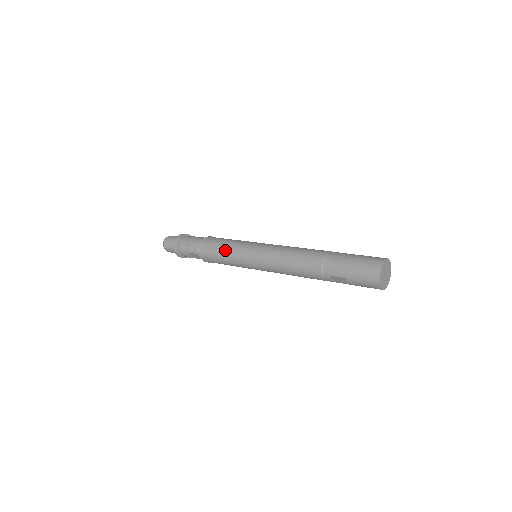
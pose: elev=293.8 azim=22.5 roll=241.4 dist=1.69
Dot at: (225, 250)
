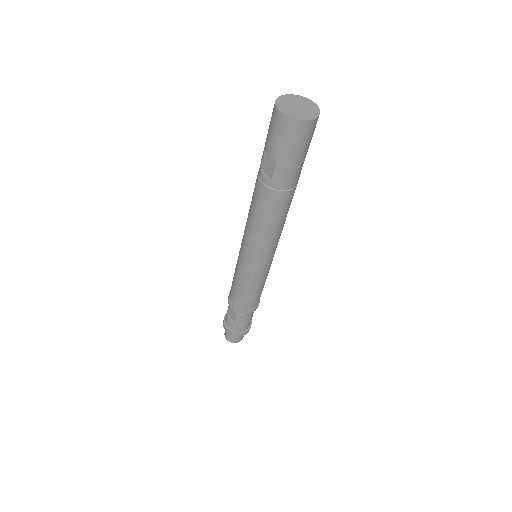
Dot at: occluded
